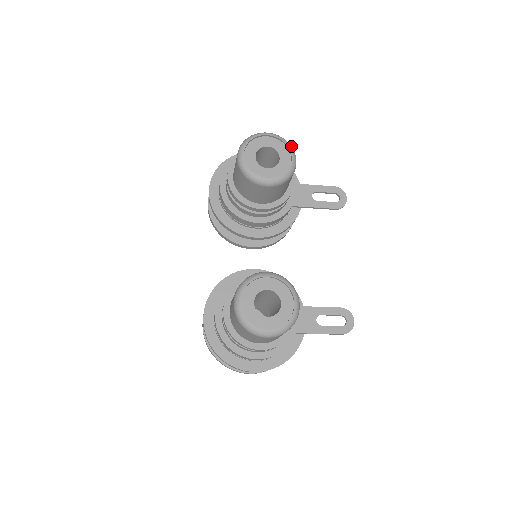
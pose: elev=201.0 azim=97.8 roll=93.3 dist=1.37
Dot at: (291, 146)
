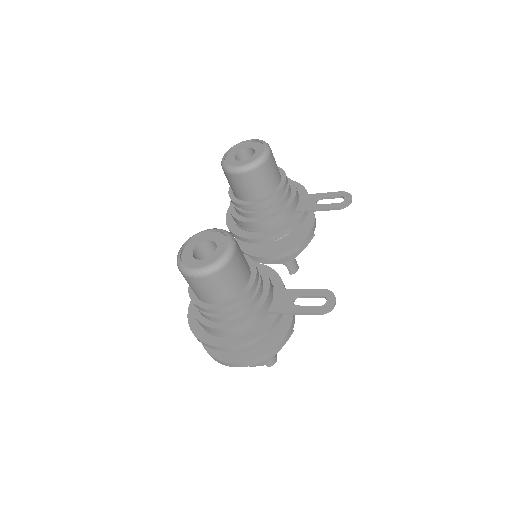
Dot at: (267, 144)
